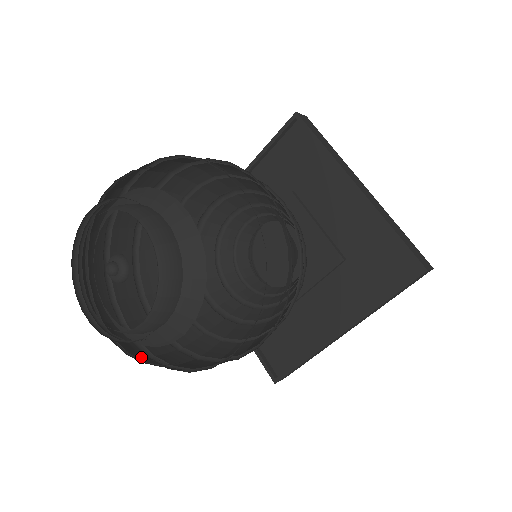
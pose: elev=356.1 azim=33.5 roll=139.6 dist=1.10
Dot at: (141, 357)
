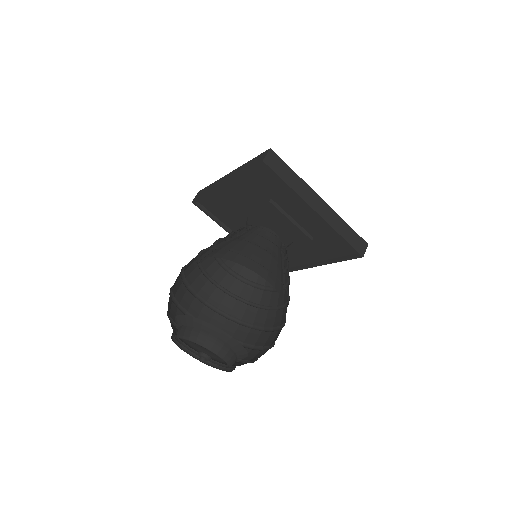
Dot at: occluded
